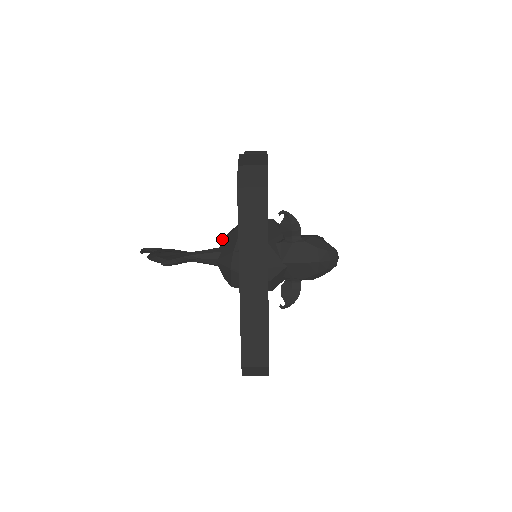
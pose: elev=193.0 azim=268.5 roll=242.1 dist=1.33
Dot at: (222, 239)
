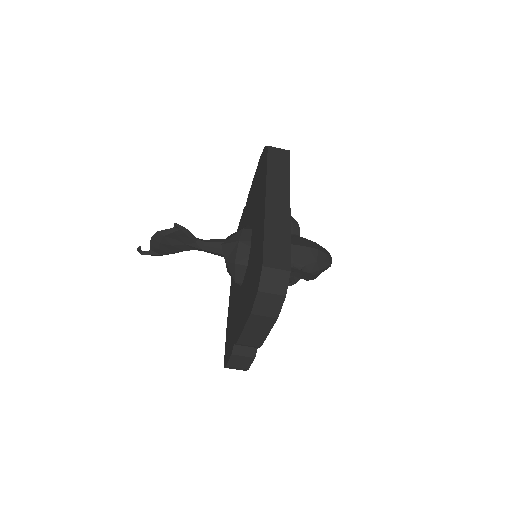
Dot at: (227, 237)
